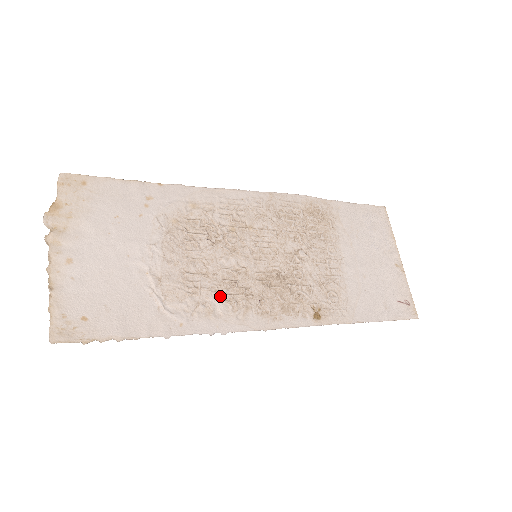
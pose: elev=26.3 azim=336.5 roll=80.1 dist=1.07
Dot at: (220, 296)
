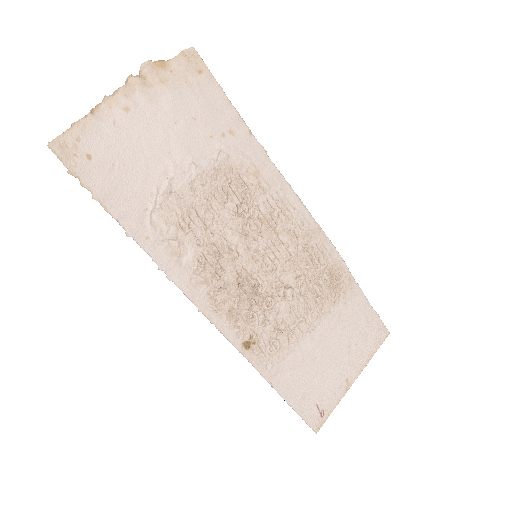
Dot at: (198, 252)
